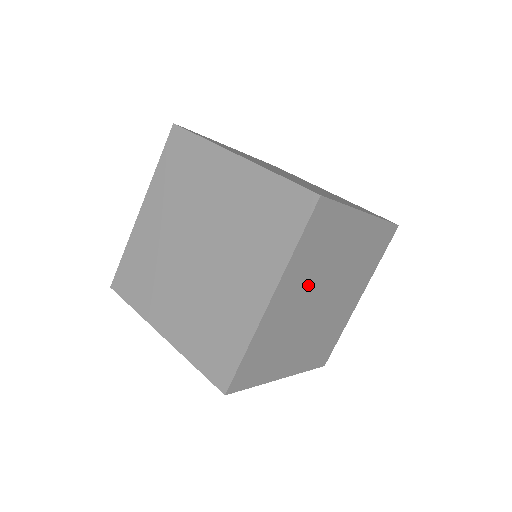
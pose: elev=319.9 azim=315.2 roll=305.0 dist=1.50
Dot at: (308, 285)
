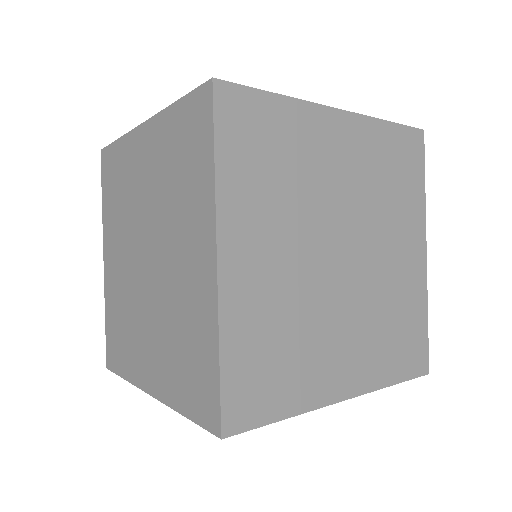
Dot at: (356, 189)
